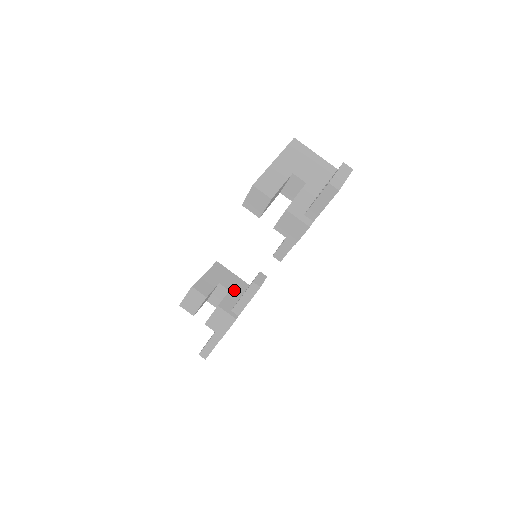
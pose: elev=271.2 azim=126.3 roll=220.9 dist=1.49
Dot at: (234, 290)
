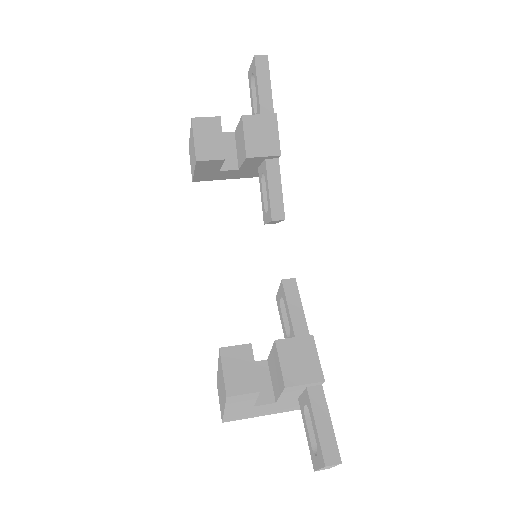
Dot at: occluded
